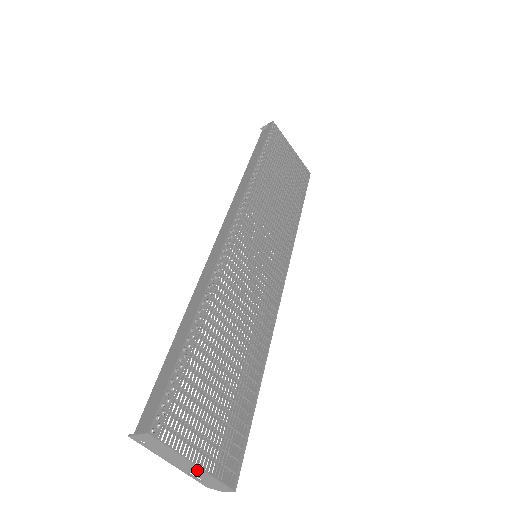
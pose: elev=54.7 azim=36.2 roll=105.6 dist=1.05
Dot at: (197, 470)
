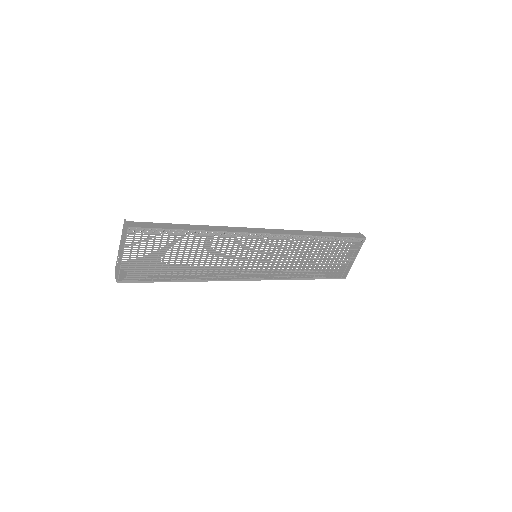
Dot at: (121, 259)
